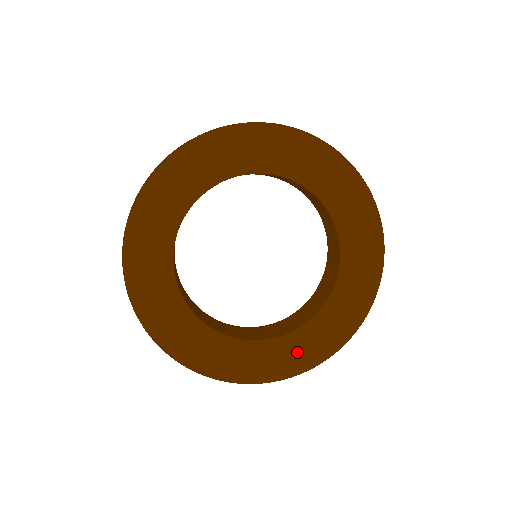
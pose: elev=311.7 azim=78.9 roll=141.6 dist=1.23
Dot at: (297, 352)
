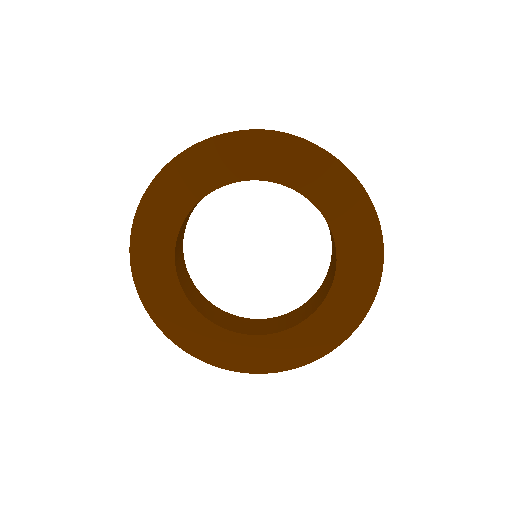
Dot at: (280, 352)
